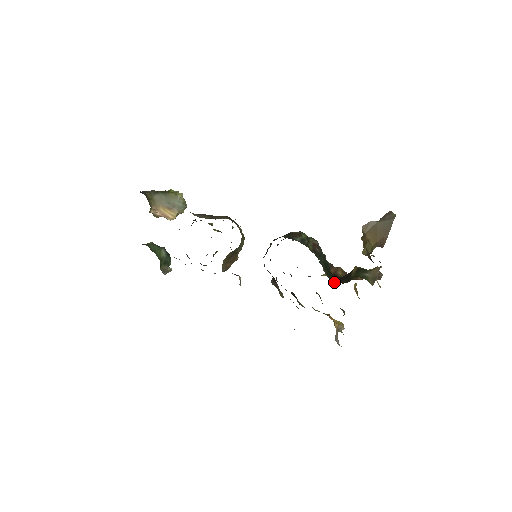
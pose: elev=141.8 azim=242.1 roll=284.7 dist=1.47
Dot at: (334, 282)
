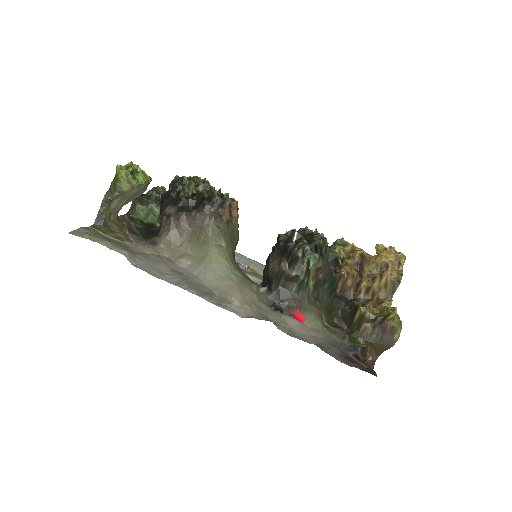
Dot at: (337, 319)
